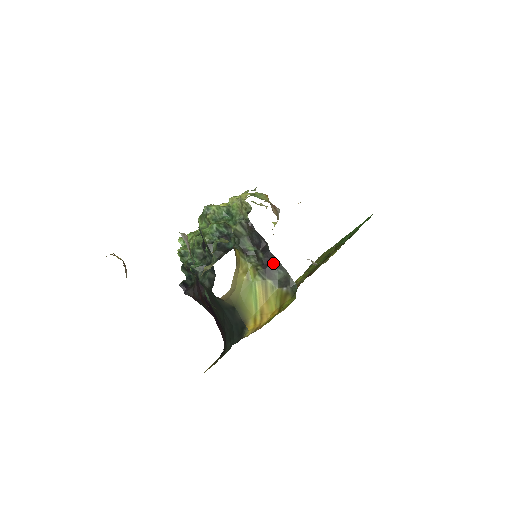
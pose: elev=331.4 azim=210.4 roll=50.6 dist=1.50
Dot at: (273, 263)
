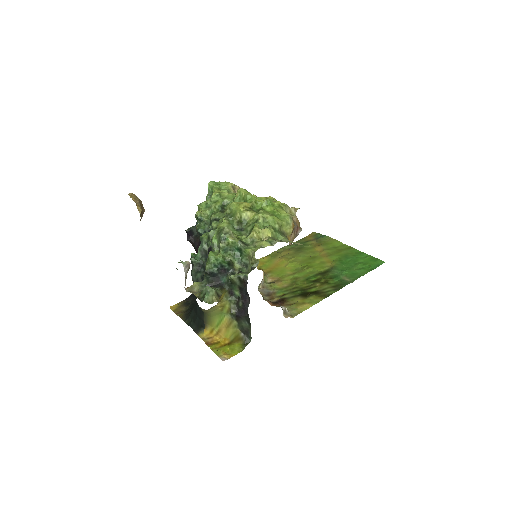
Dot at: (245, 316)
